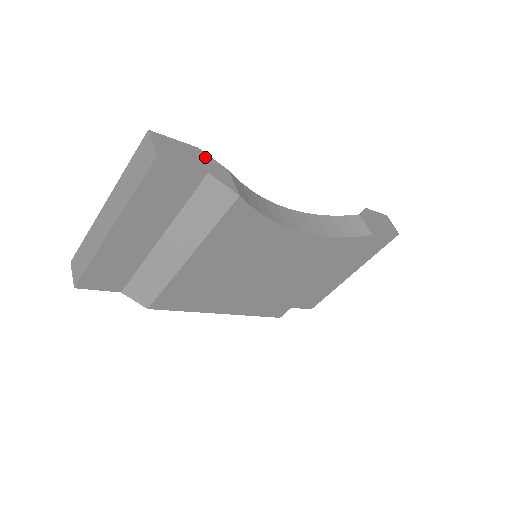
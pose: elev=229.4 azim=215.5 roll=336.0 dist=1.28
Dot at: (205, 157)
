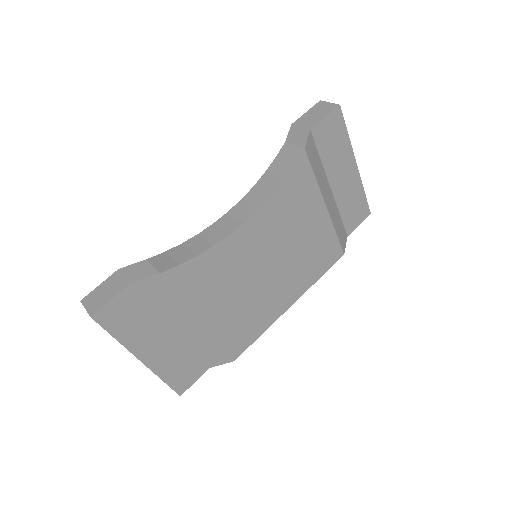
Dot at: (125, 271)
